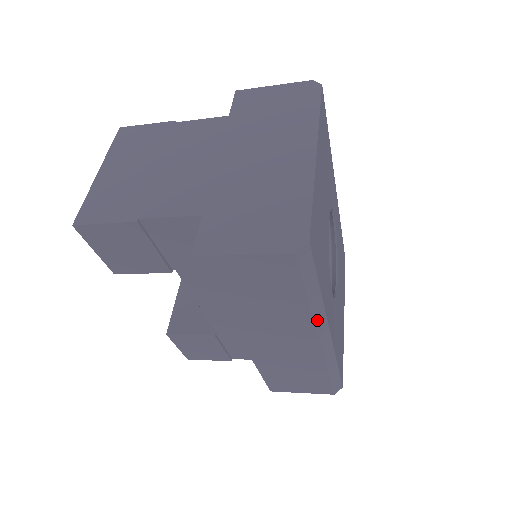
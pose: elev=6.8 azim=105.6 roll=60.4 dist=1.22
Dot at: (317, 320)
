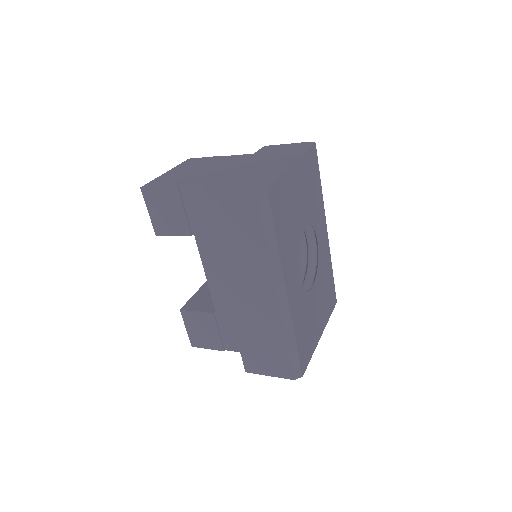
Dot at: (274, 269)
